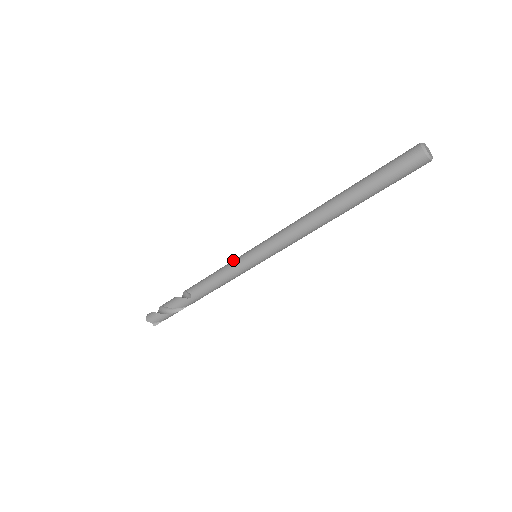
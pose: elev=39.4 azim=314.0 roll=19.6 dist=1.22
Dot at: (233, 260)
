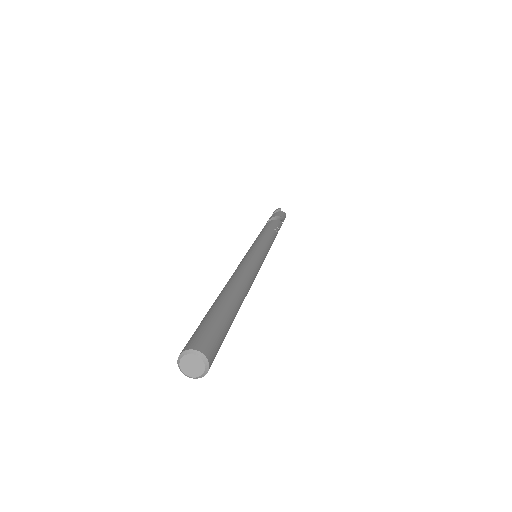
Dot at: (257, 240)
